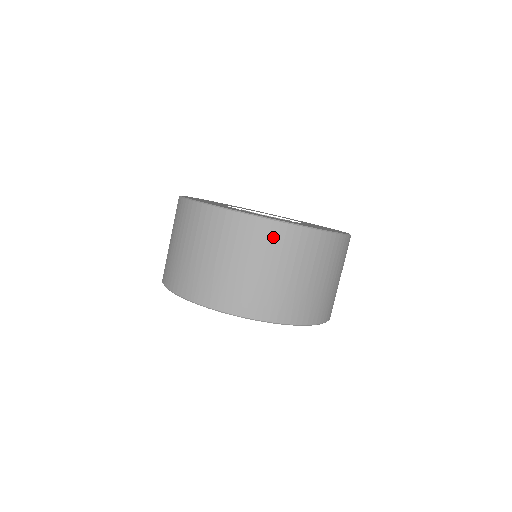
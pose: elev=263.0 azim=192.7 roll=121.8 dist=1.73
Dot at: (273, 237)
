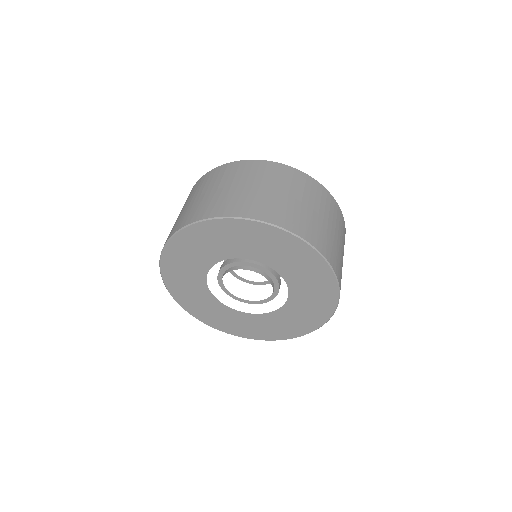
Dot at: (235, 169)
